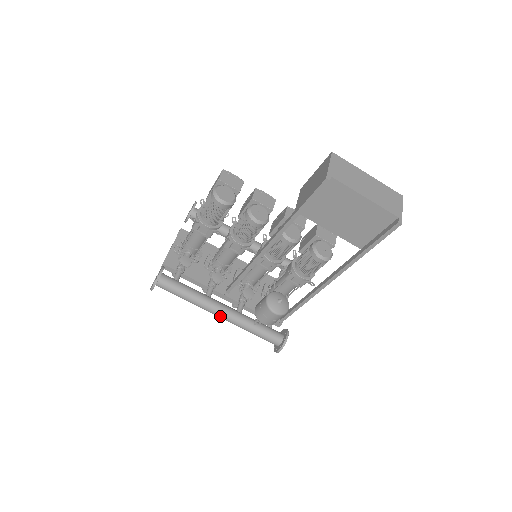
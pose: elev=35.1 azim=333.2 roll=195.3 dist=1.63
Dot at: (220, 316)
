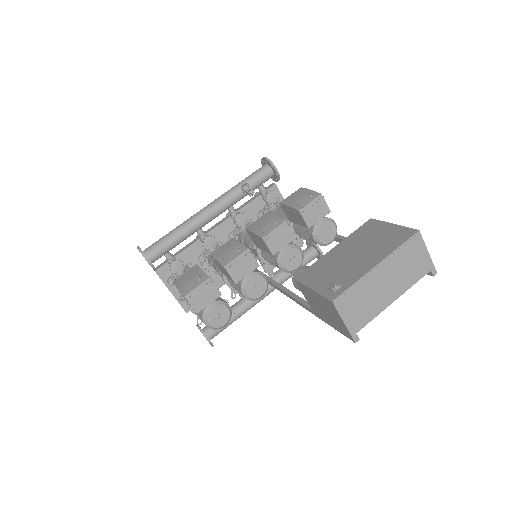
Dot at: occluded
